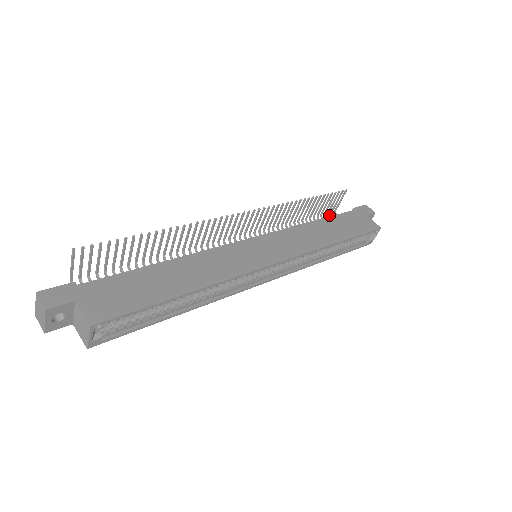
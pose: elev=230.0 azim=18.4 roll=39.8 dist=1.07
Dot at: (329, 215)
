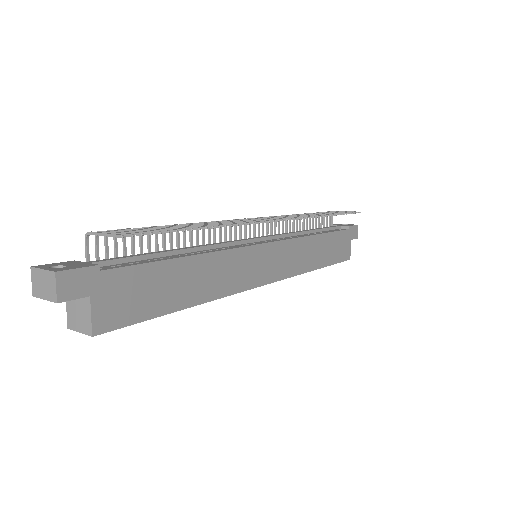
Dot at: occluded
